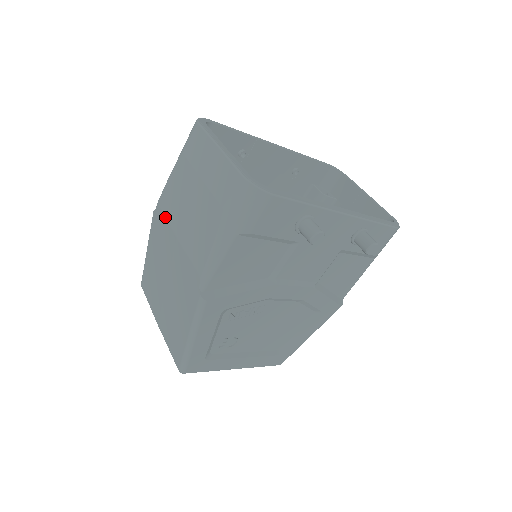
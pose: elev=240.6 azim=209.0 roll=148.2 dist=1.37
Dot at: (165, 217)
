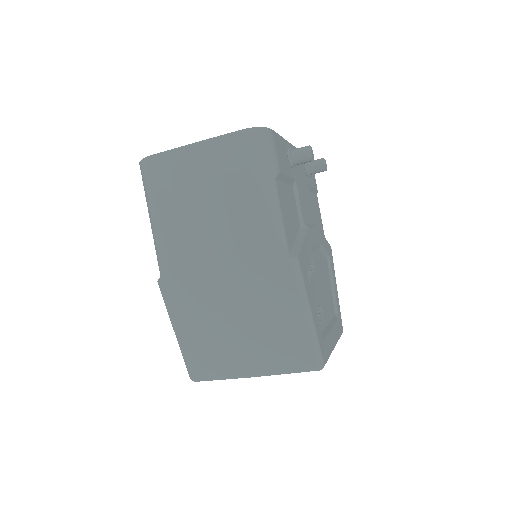
Dot at: (183, 260)
